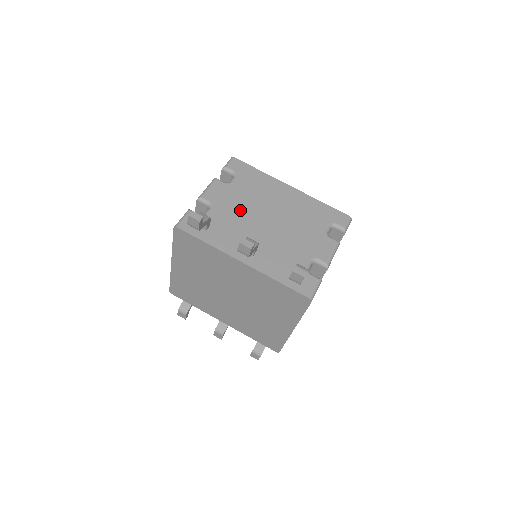
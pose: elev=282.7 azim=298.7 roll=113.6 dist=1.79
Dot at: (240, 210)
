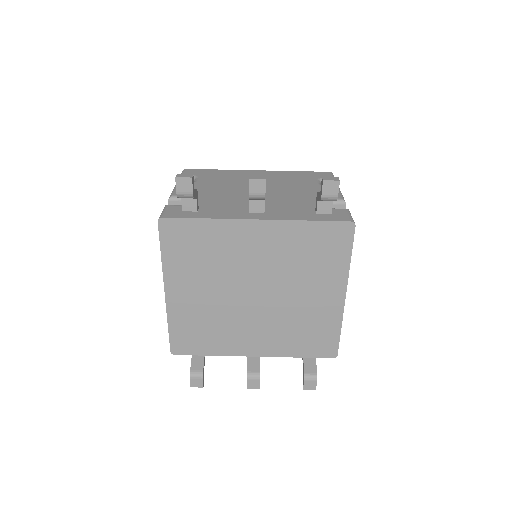
Dot at: (221, 192)
